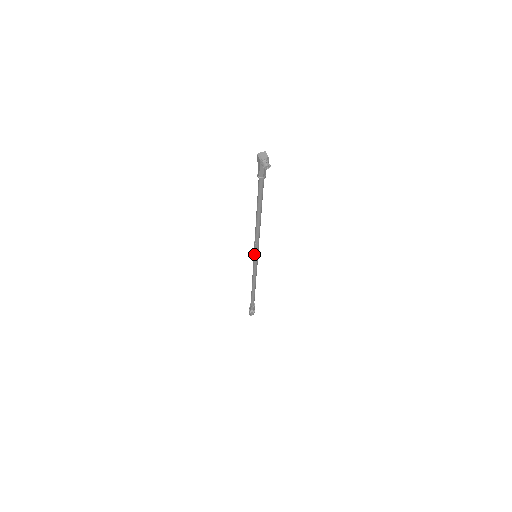
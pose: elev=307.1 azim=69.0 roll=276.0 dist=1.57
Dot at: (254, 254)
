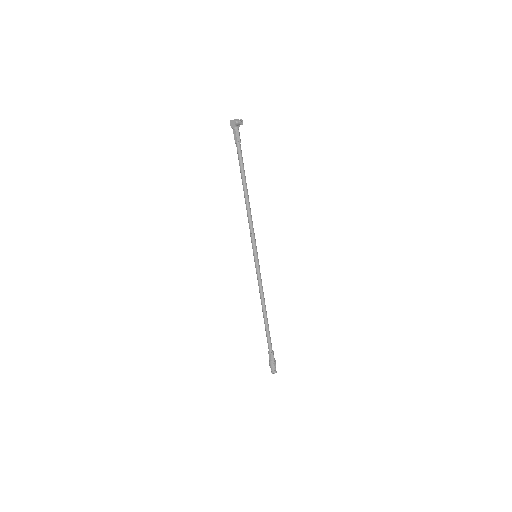
Dot at: (254, 252)
